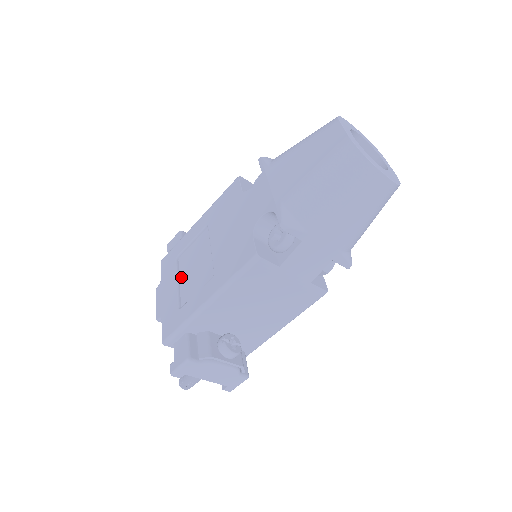
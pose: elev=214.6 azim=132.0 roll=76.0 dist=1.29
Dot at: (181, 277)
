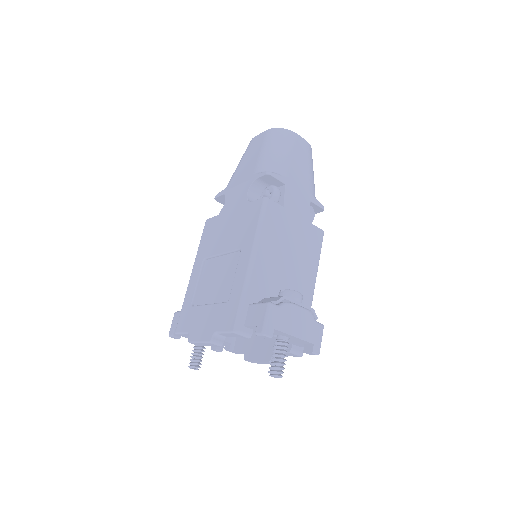
Dot at: (208, 301)
